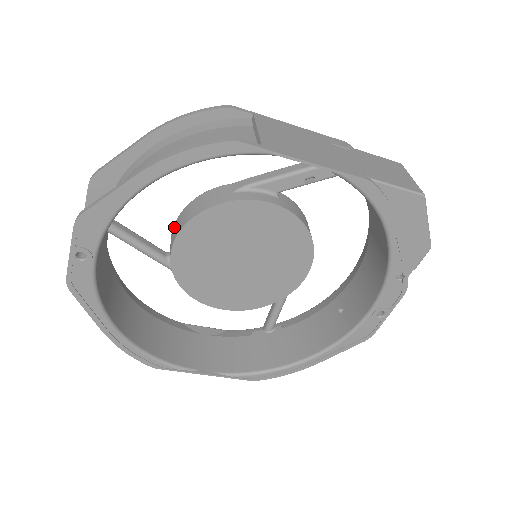
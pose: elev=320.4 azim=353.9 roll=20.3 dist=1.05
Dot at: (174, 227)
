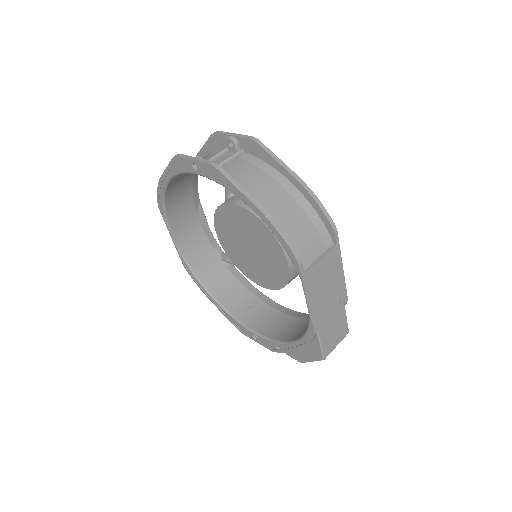
Dot at: occluded
